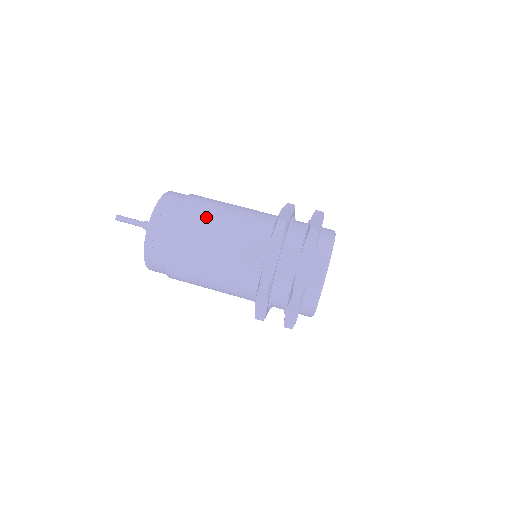
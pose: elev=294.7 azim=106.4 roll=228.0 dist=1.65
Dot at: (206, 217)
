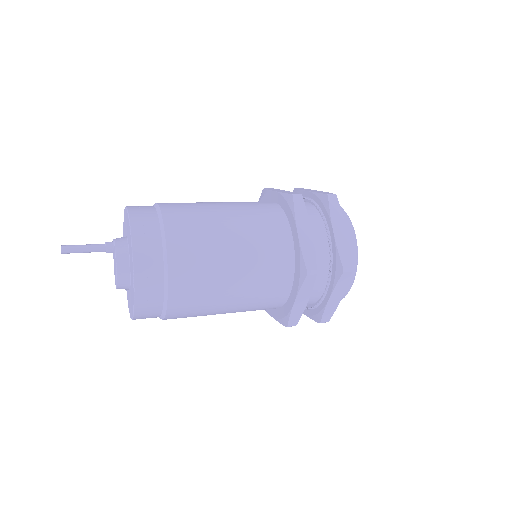
Dot at: occluded
